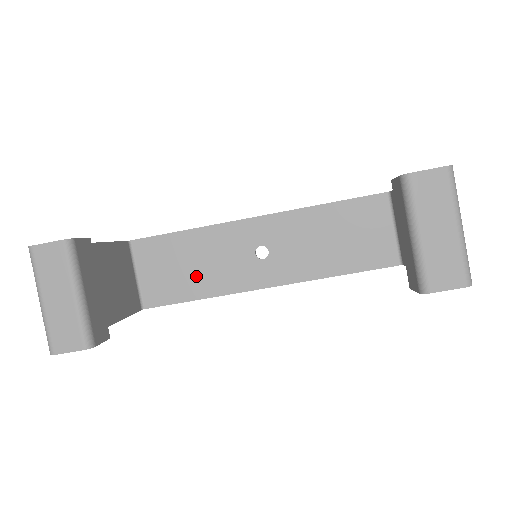
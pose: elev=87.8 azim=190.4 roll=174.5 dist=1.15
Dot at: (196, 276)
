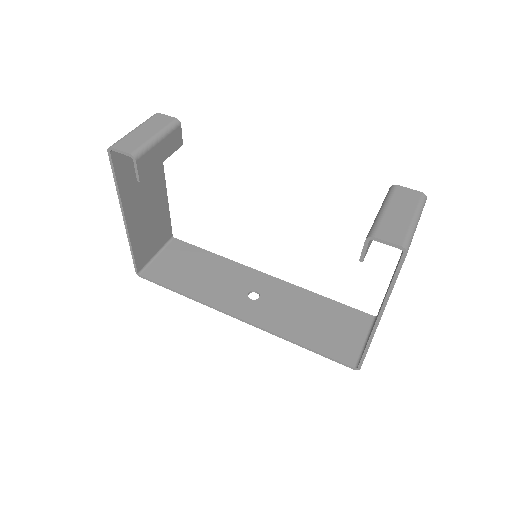
Dot at: (195, 280)
